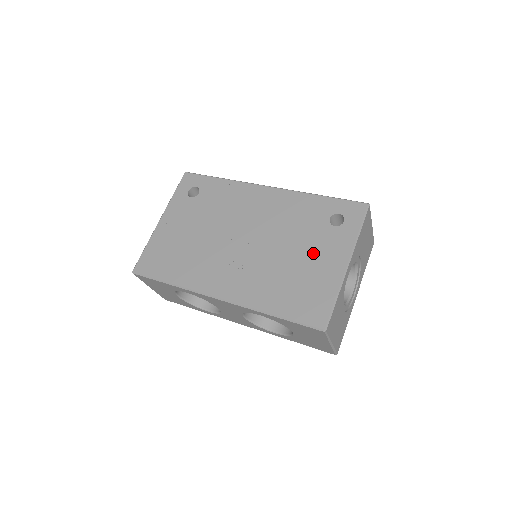
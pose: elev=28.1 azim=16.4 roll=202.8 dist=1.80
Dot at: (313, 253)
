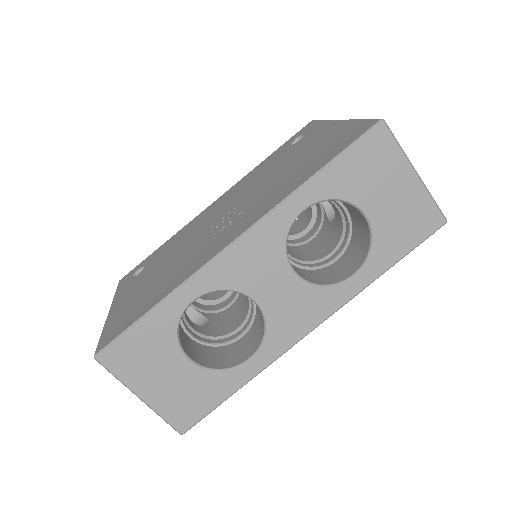
Dot at: (301, 150)
